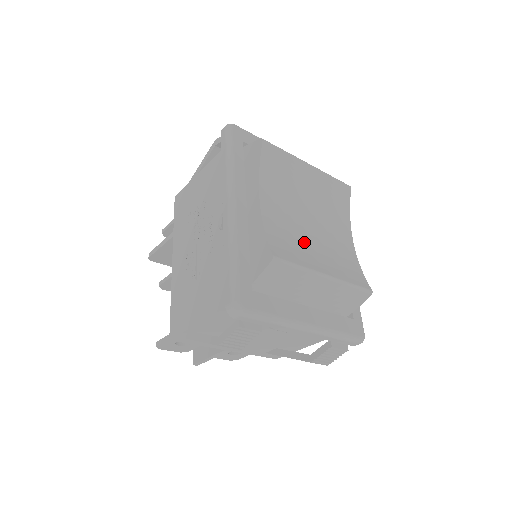
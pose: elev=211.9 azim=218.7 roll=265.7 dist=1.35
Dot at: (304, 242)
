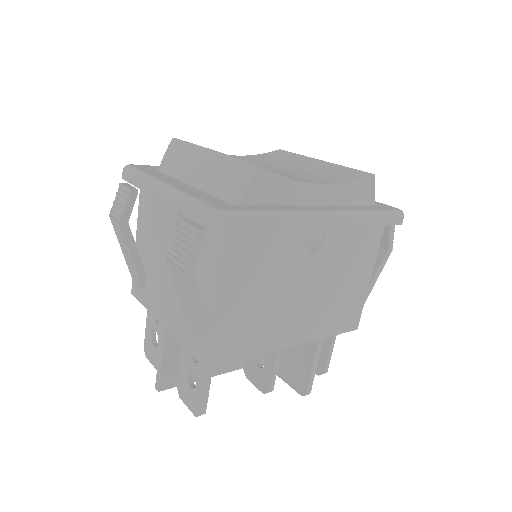
Dot at: occluded
